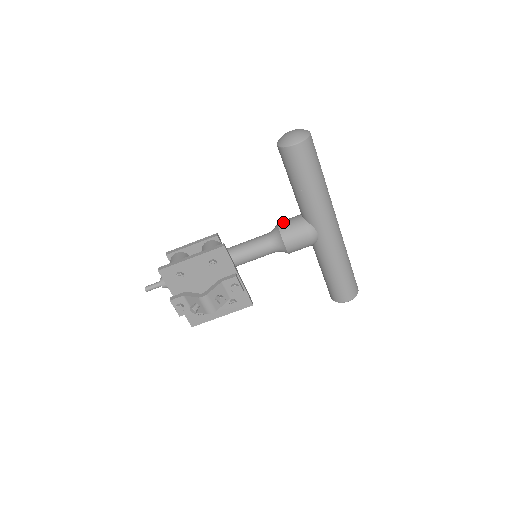
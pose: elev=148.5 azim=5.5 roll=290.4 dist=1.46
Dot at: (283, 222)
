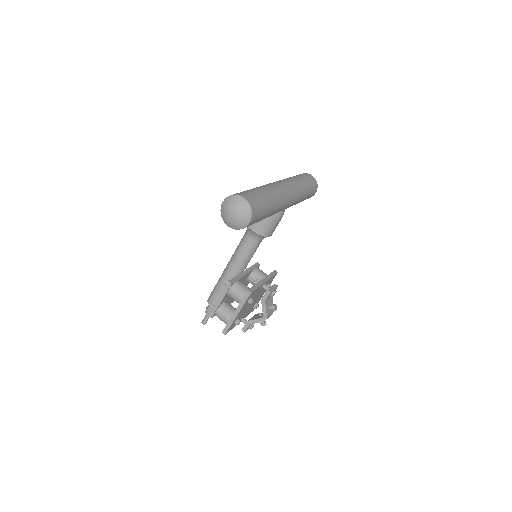
Dot at: (254, 226)
